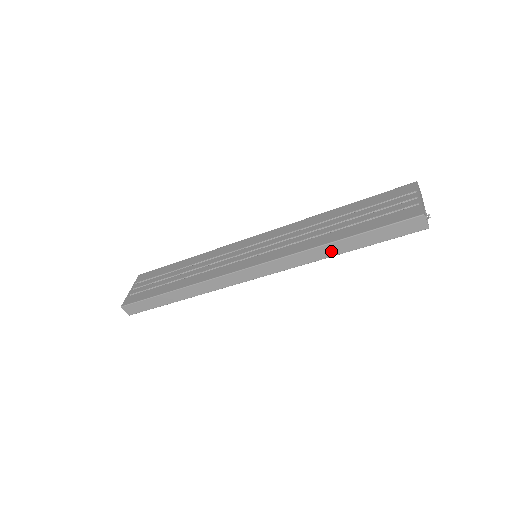
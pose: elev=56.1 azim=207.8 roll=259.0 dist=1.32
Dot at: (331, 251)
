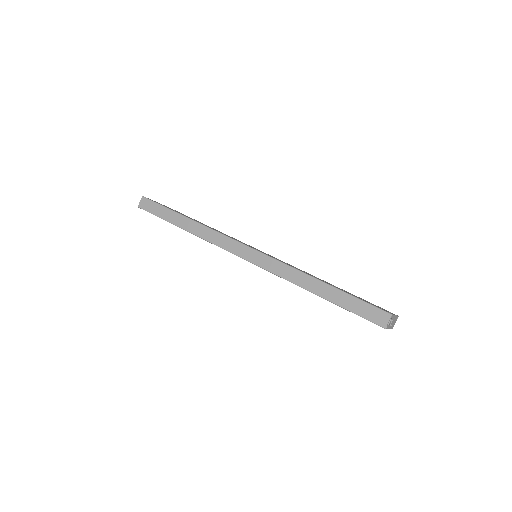
Dot at: (310, 285)
